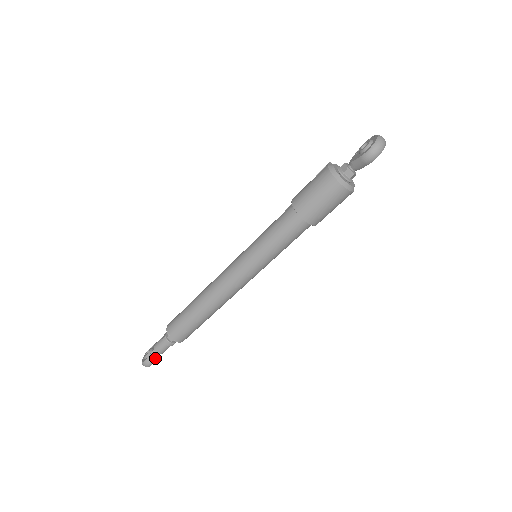
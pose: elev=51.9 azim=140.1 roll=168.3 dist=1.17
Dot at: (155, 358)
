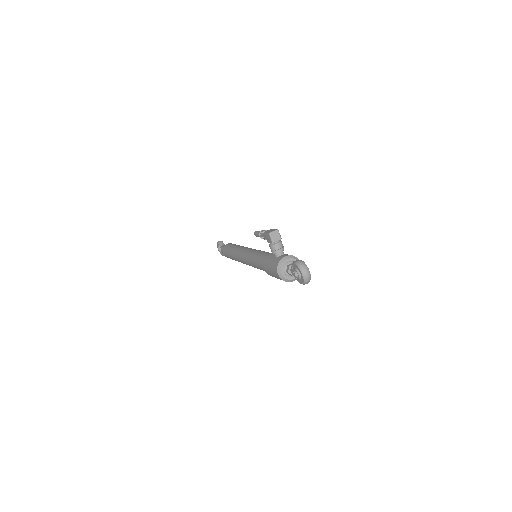
Dot at: occluded
